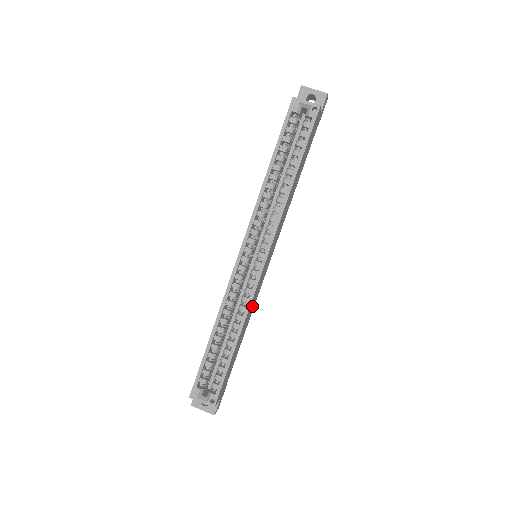
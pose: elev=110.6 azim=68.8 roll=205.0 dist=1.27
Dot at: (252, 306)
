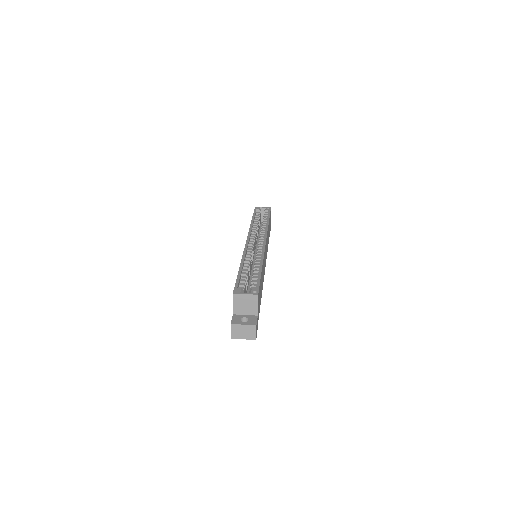
Dot at: (263, 272)
